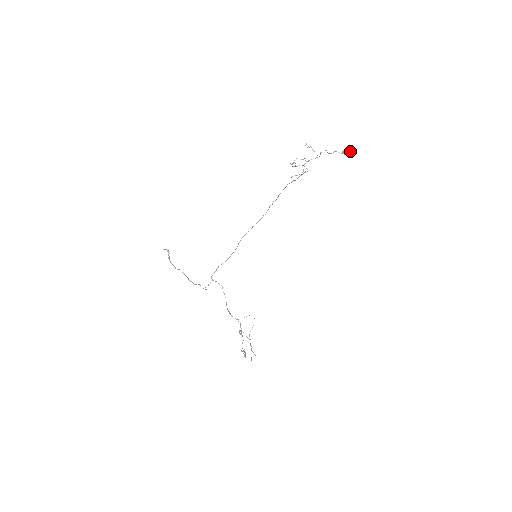
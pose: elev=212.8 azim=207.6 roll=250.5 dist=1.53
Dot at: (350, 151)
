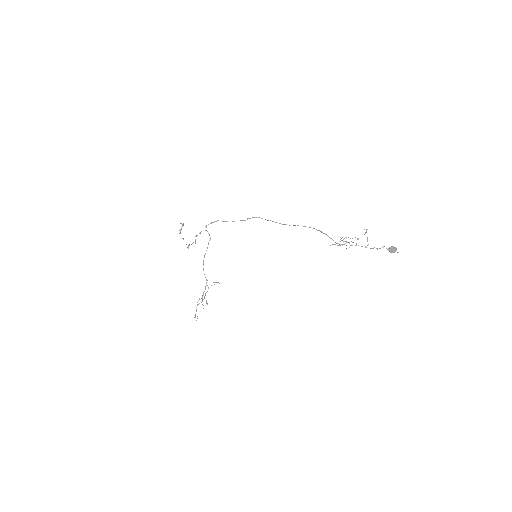
Dot at: (395, 251)
